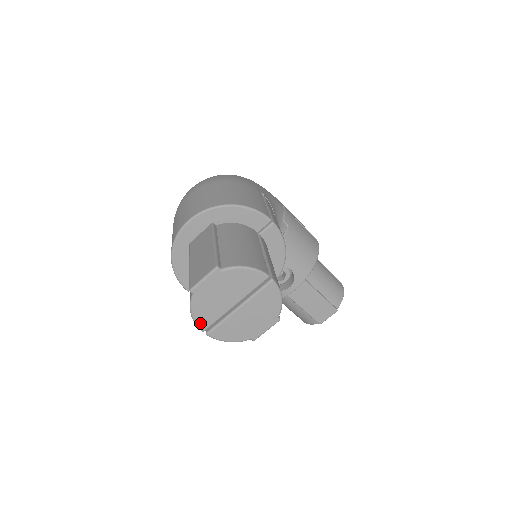
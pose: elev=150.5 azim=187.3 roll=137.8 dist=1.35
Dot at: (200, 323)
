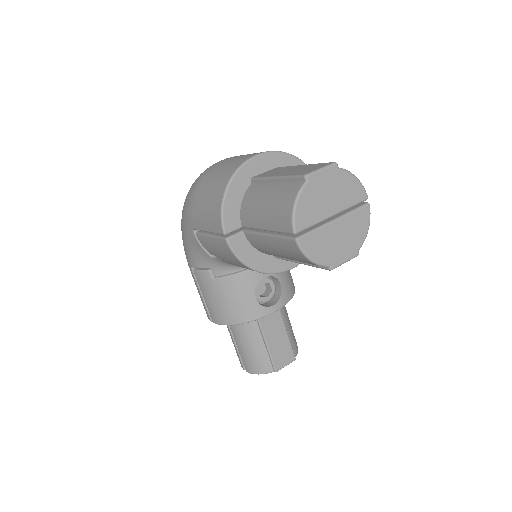
Dot at: (298, 220)
